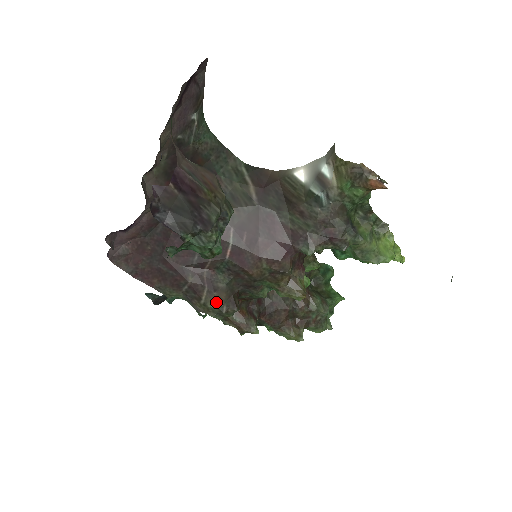
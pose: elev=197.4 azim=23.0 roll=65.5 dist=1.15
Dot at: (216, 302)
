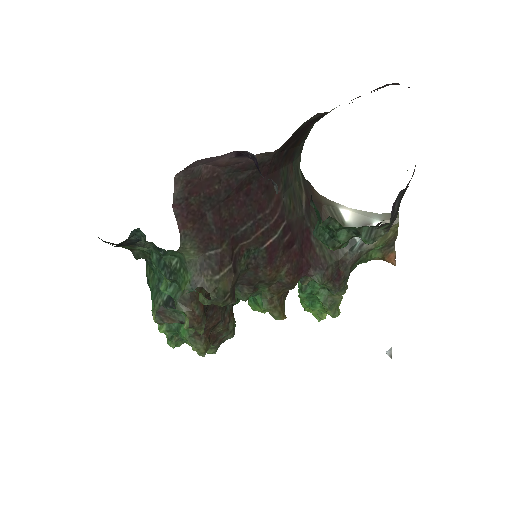
Dot at: (227, 285)
